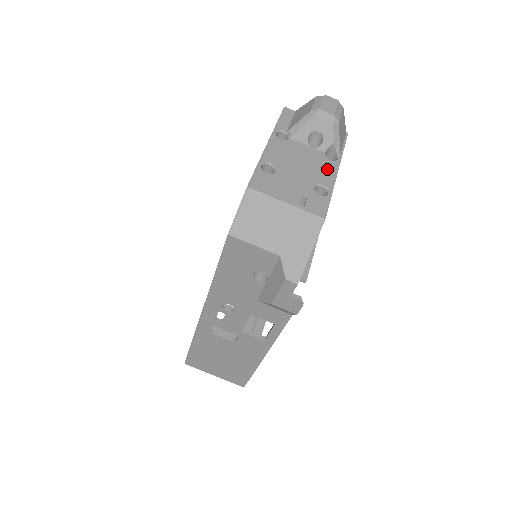
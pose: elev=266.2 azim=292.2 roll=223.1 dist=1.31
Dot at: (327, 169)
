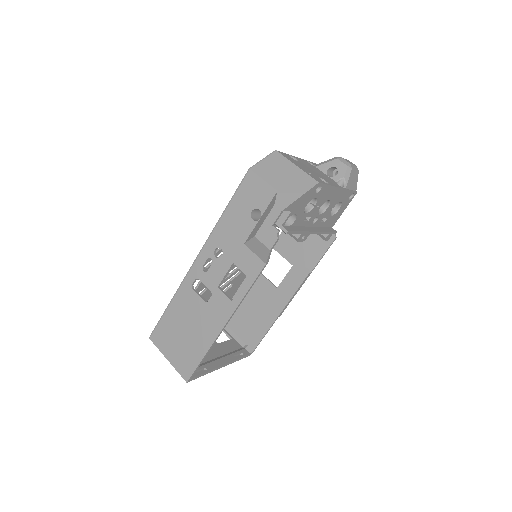
Dot at: (333, 183)
